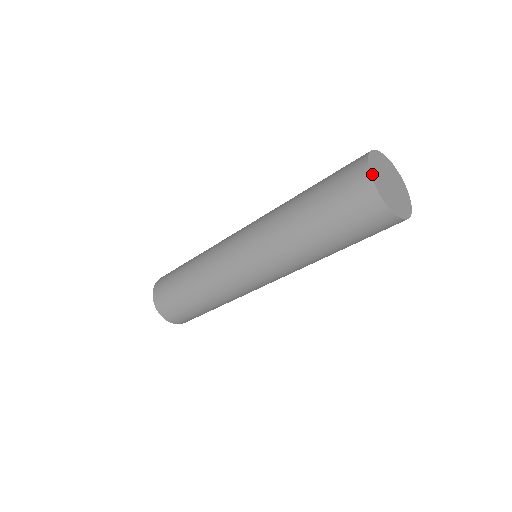
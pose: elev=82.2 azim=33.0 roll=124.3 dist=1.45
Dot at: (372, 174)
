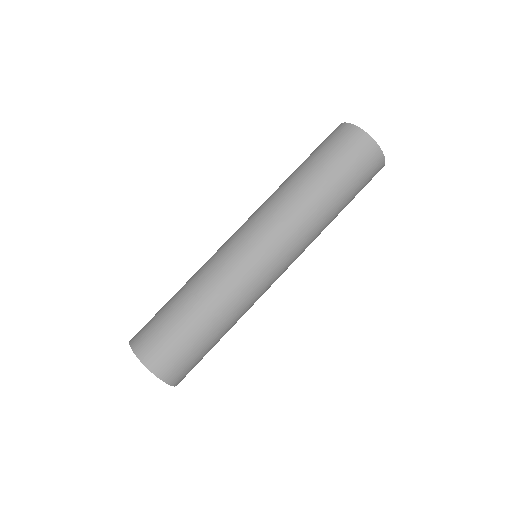
Dot at: (360, 130)
